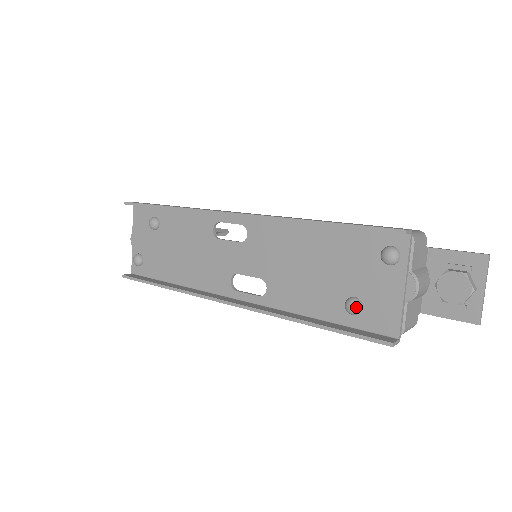
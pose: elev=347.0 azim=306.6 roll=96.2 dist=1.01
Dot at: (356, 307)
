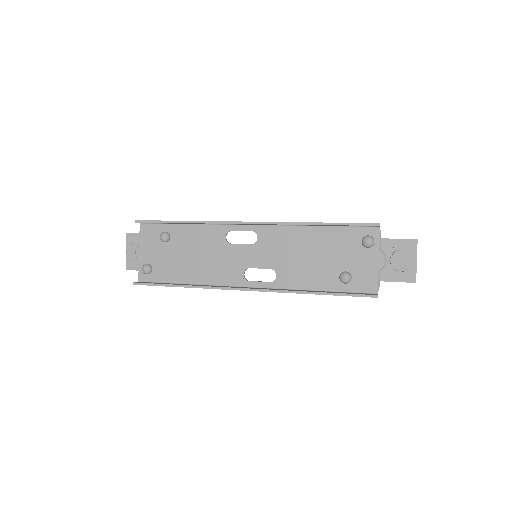
Dot at: (349, 277)
